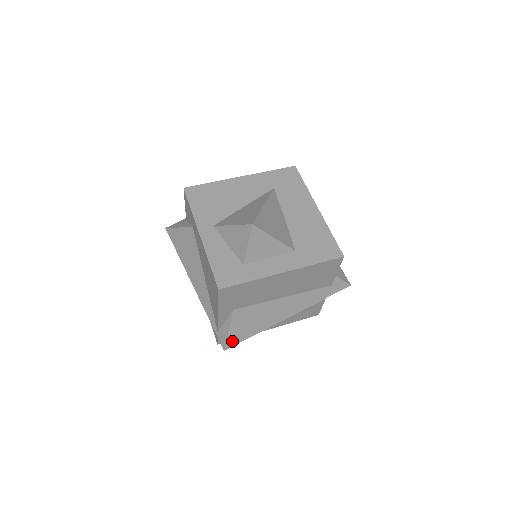
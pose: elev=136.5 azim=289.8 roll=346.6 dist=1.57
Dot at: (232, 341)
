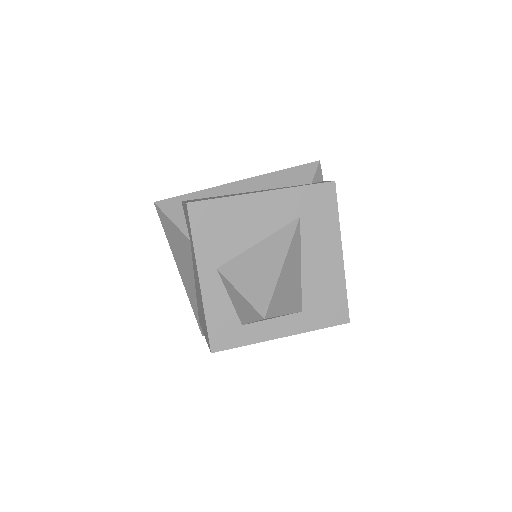
Dot at: occluded
